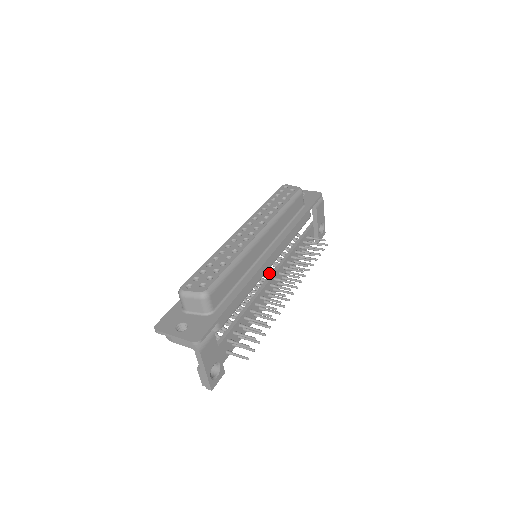
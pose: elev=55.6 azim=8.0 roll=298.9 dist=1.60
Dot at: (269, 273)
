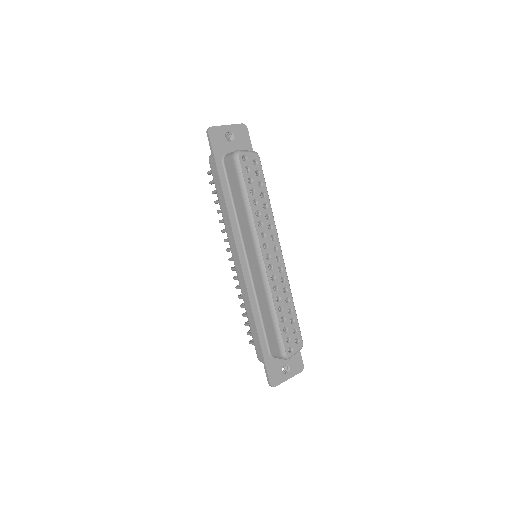
Dot at: occluded
